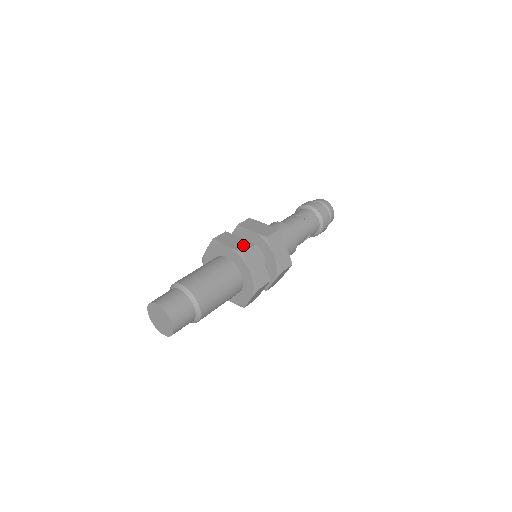
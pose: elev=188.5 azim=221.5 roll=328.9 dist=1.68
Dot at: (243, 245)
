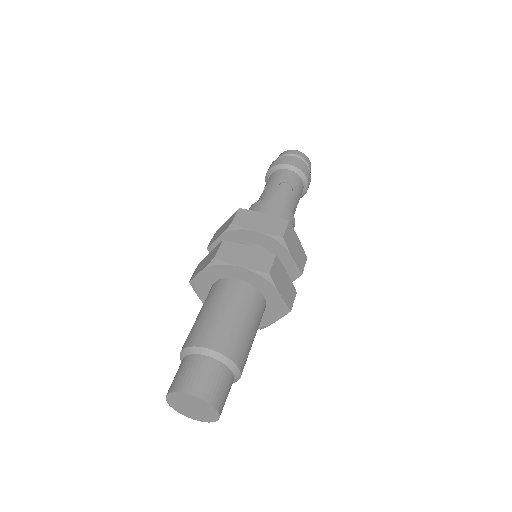
Dot at: (262, 260)
